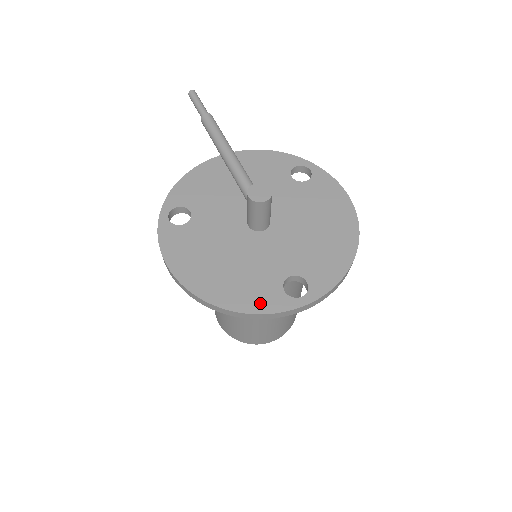
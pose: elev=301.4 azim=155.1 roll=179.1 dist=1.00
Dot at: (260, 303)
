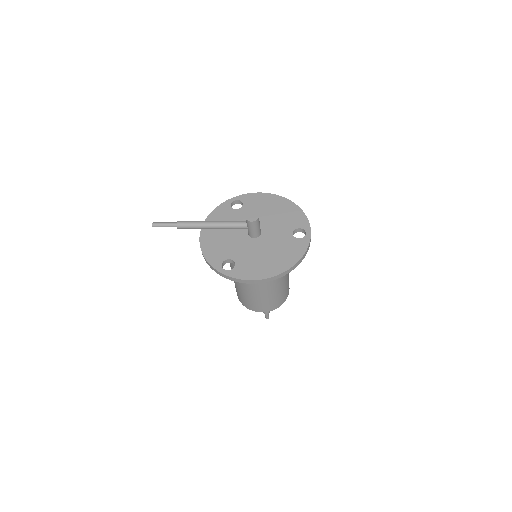
Dot at: (300, 250)
